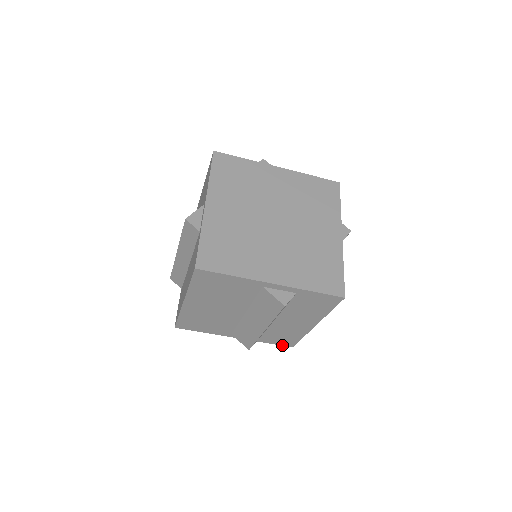
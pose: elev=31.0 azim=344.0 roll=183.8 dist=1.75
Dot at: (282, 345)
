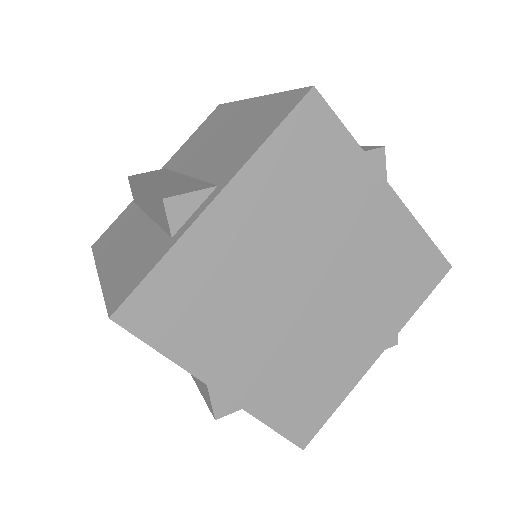
Dot at: occluded
